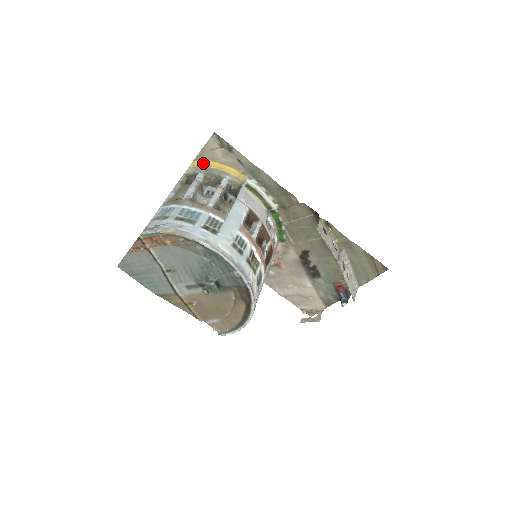
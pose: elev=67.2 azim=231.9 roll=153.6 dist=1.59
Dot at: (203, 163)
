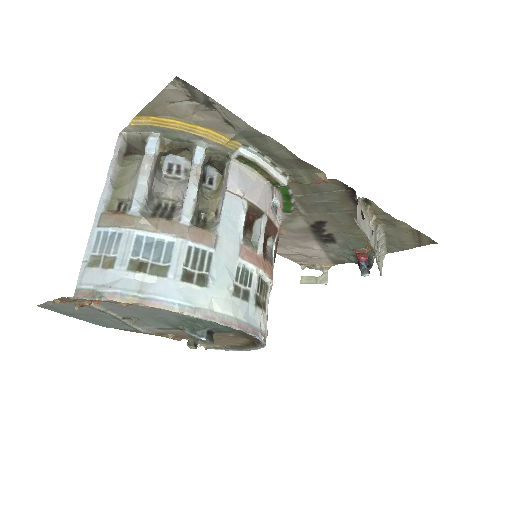
Dot at: (155, 121)
